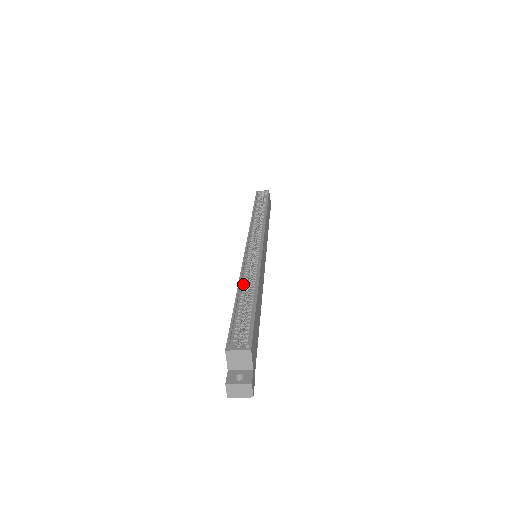
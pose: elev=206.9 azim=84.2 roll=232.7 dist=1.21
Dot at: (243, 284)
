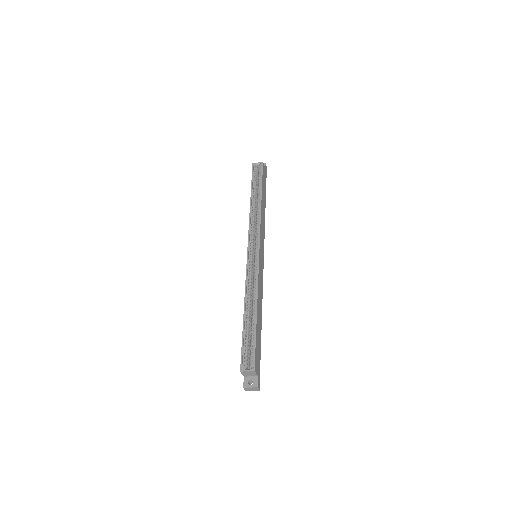
Dot at: (247, 303)
